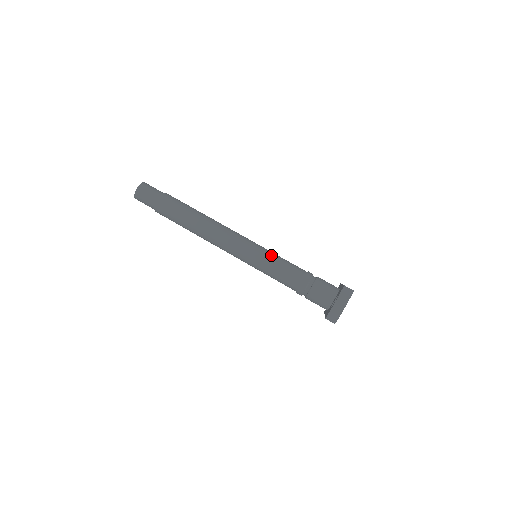
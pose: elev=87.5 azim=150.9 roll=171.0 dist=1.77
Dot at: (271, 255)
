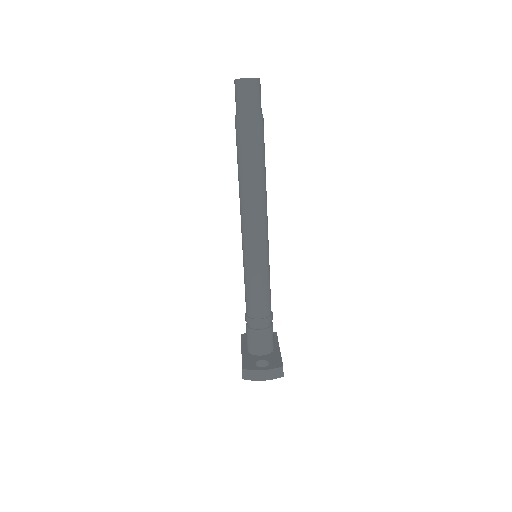
Dot at: (267, 273)
